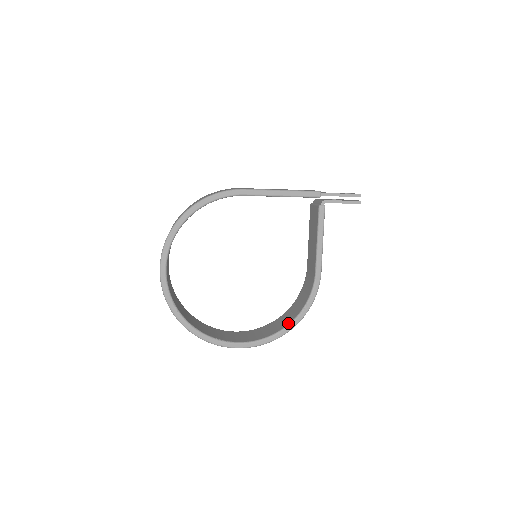
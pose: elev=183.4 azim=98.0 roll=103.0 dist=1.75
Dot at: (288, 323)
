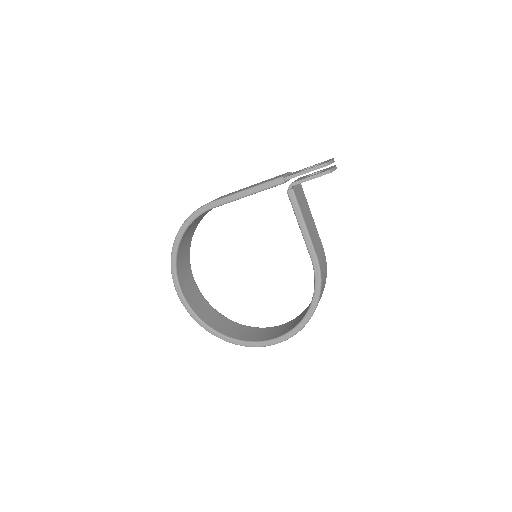
Dot at: (305, 314)
